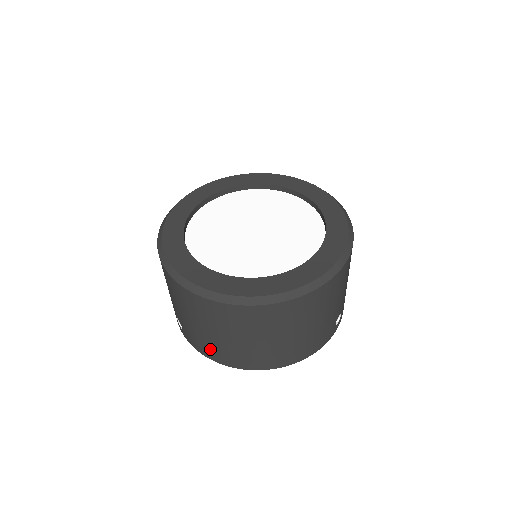
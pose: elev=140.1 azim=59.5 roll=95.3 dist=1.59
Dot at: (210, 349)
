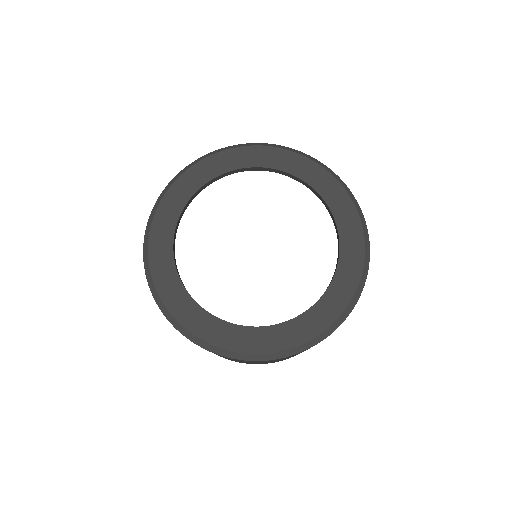
Dot at: occluded
